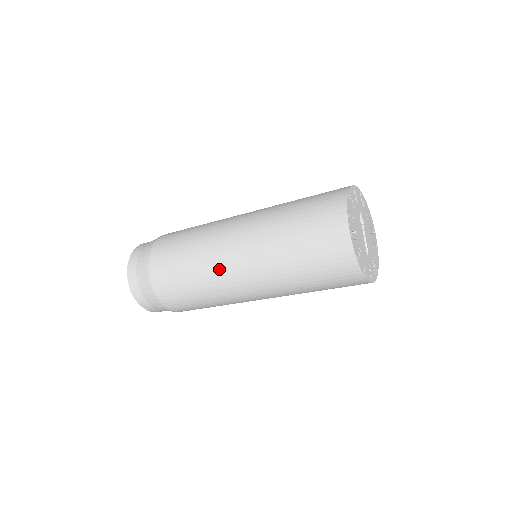
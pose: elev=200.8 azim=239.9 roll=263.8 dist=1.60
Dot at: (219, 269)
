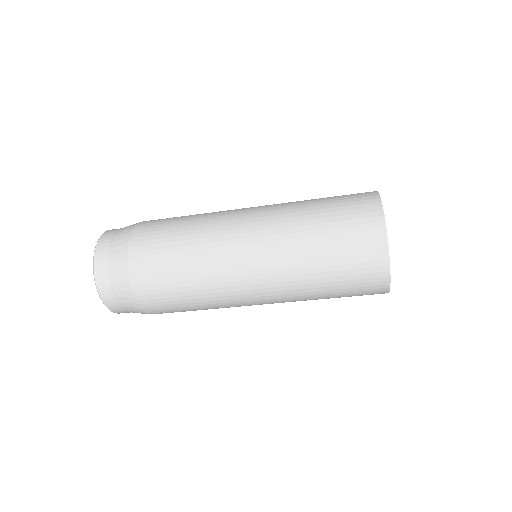
Dot at: (224, 234)
